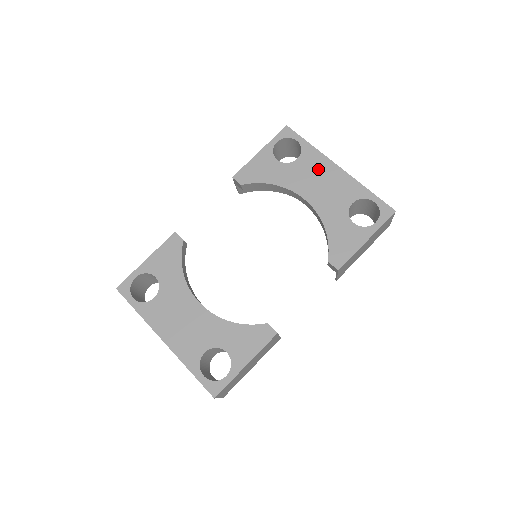
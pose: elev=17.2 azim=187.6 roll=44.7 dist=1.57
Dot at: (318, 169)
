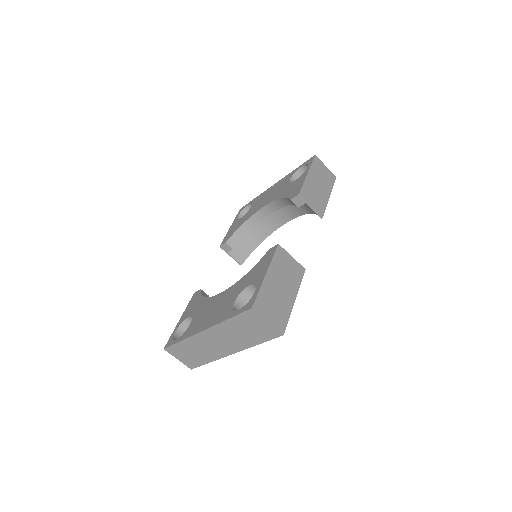
Dot at: (264, 196)
